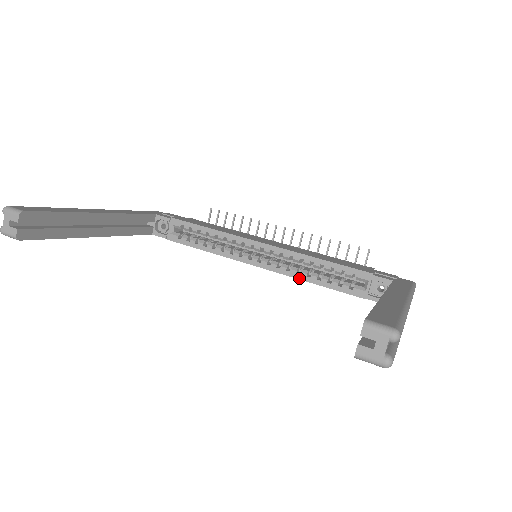
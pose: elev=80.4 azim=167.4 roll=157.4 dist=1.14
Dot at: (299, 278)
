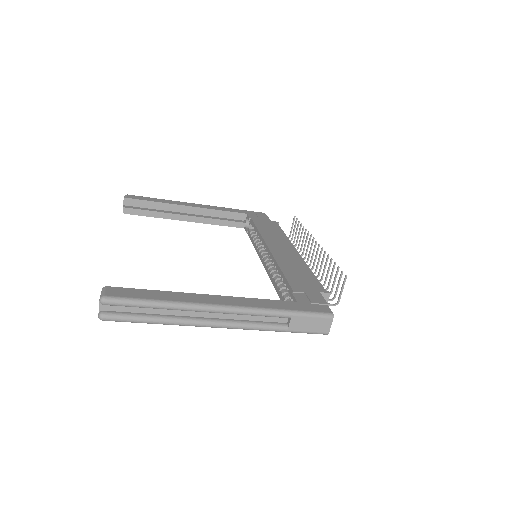
Dot at: (272, 282)
